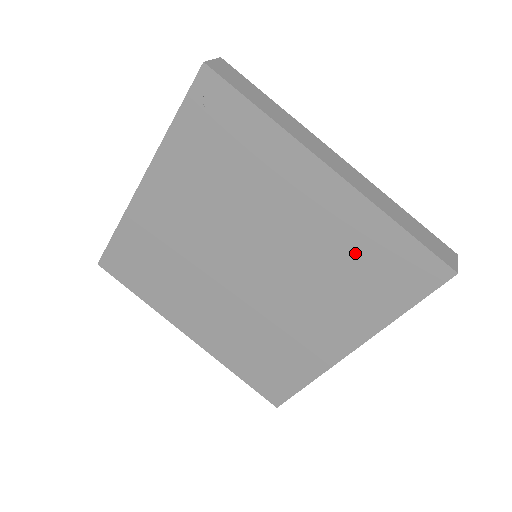
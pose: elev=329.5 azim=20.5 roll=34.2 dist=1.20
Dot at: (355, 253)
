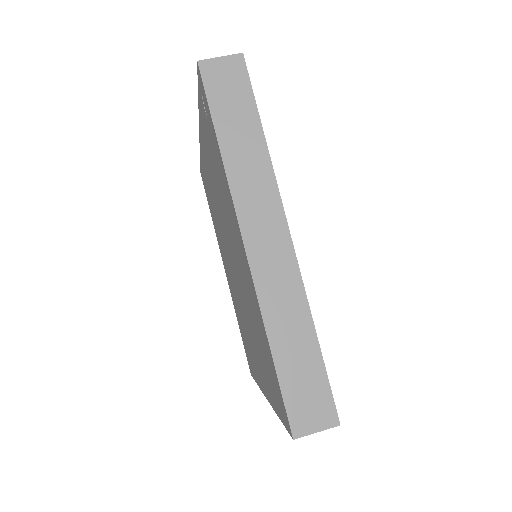
Dot at: (258, 330)
